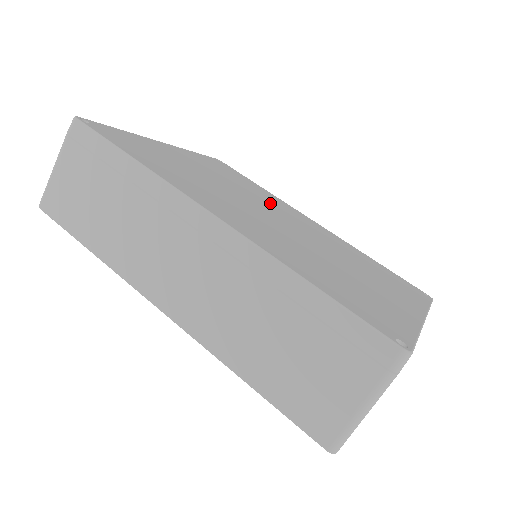
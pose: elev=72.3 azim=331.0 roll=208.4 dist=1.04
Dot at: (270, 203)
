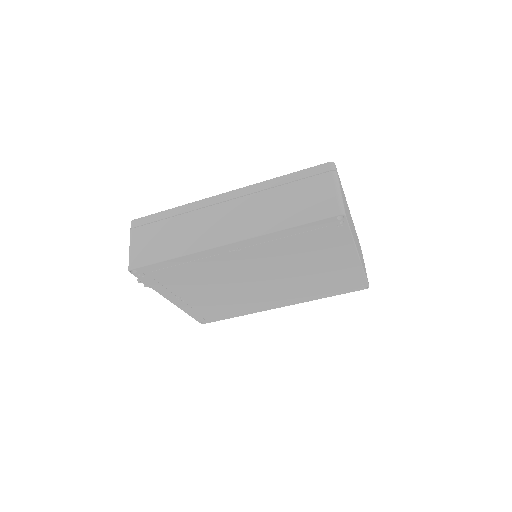
Dot at: occluded
